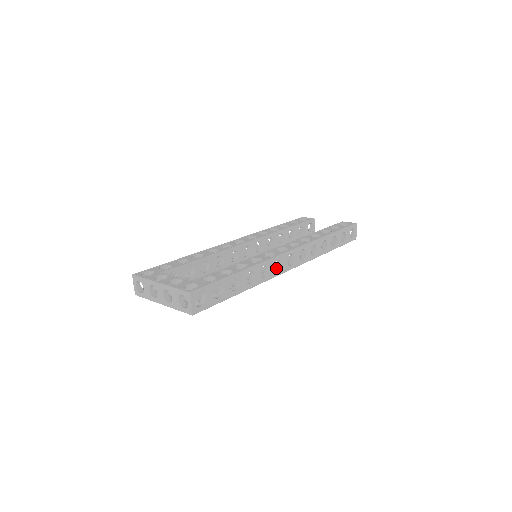
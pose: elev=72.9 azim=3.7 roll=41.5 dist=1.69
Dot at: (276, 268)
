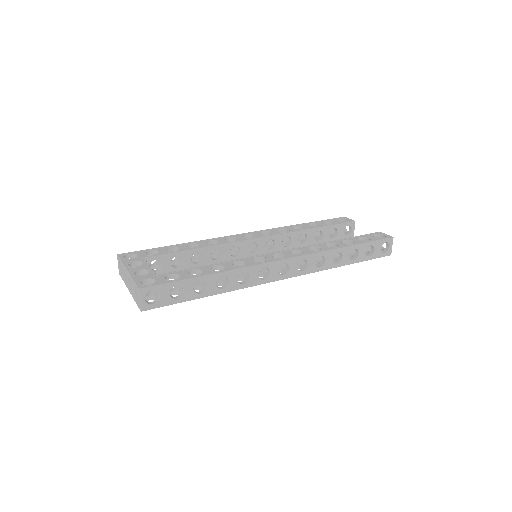
Dot at: occluded
